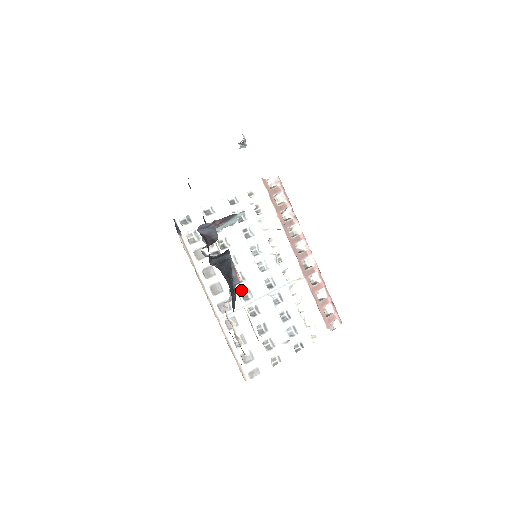
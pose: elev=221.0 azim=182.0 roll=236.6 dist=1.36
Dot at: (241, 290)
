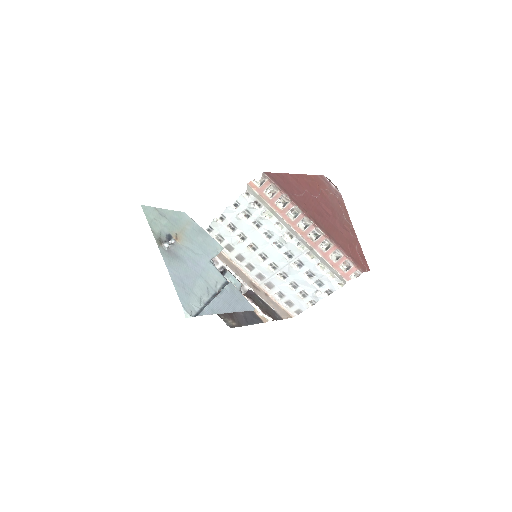
Dot at: (268, 264)
